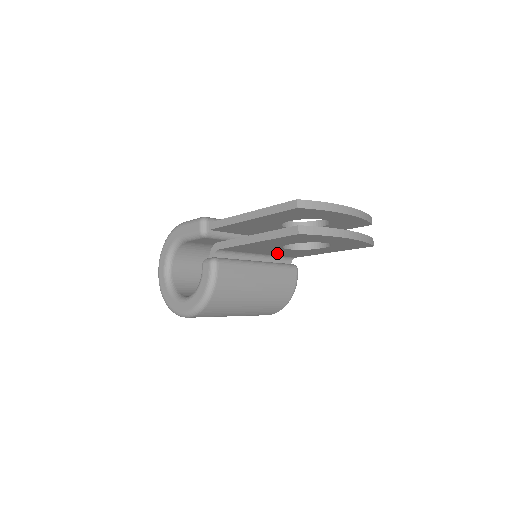
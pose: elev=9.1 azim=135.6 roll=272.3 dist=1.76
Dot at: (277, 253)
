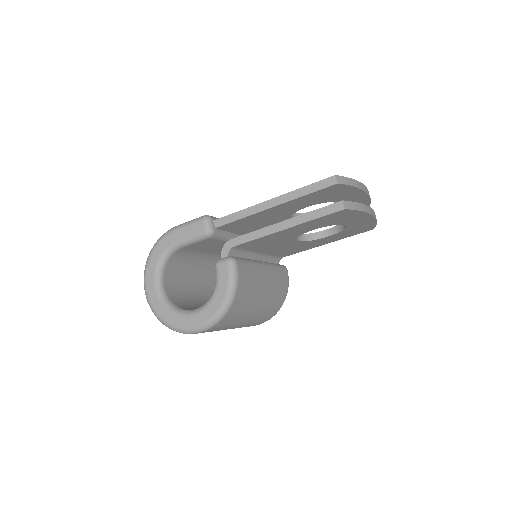
Dot at: (278, 250)
